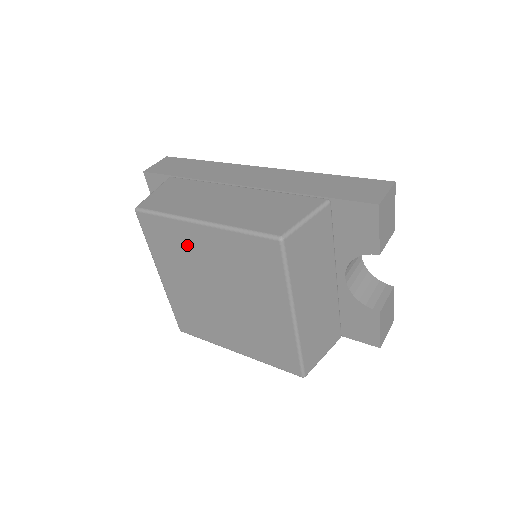
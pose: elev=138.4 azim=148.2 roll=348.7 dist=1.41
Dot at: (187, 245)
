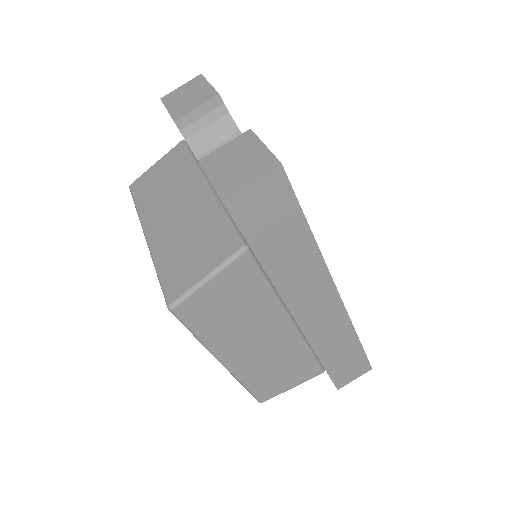
Dot at: occluded
